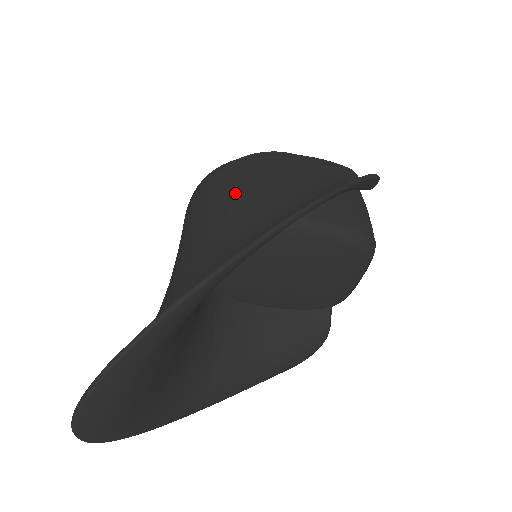
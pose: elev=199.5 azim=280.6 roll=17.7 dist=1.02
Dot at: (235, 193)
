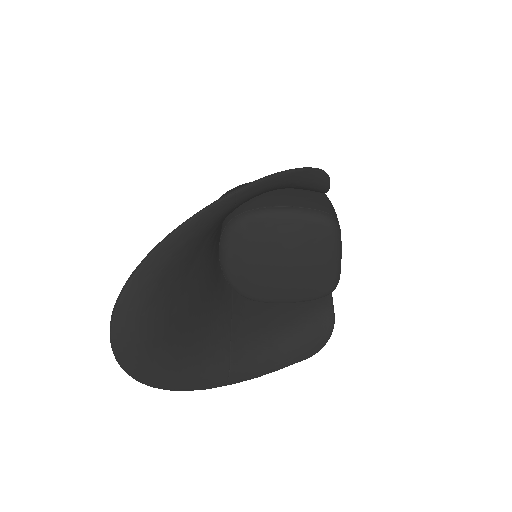
Dot at: occluded
